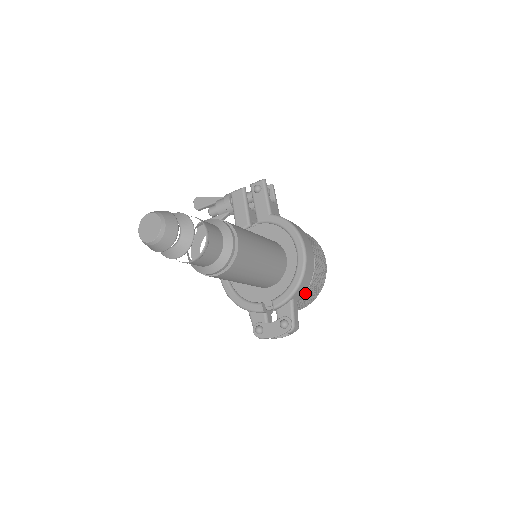
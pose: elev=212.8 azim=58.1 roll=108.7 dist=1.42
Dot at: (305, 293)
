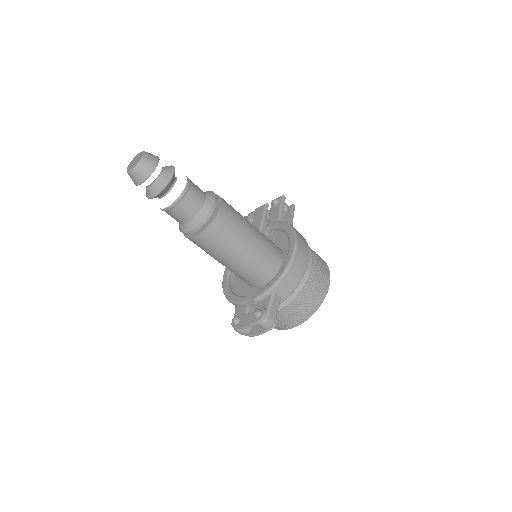
Dot at: (294, 298)
